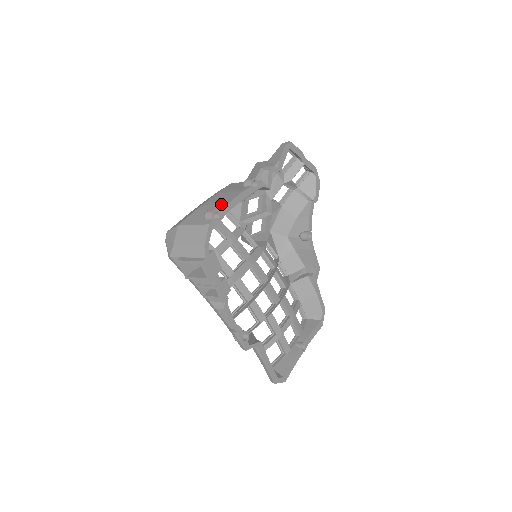
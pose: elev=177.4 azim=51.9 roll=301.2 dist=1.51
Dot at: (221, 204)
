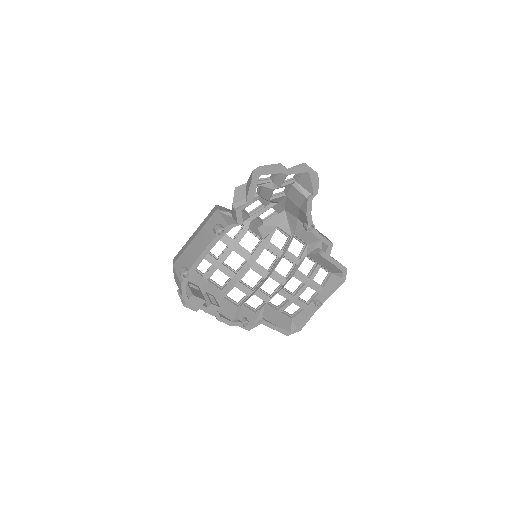
Dot at: (192, 259)
